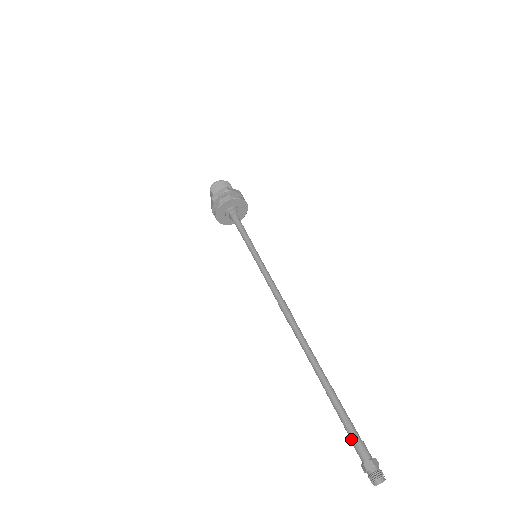
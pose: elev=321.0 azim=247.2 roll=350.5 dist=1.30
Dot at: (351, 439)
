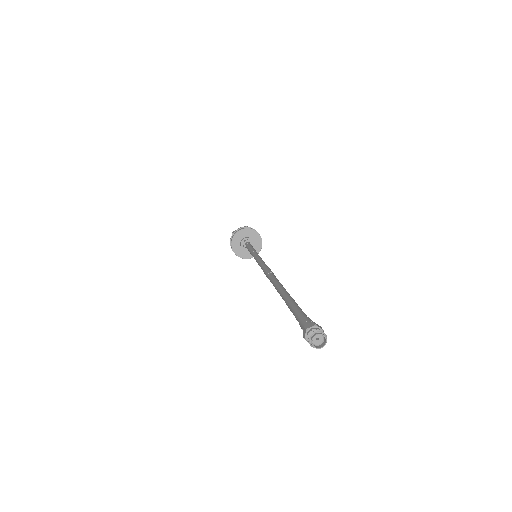
Dot at: (298, 319)
